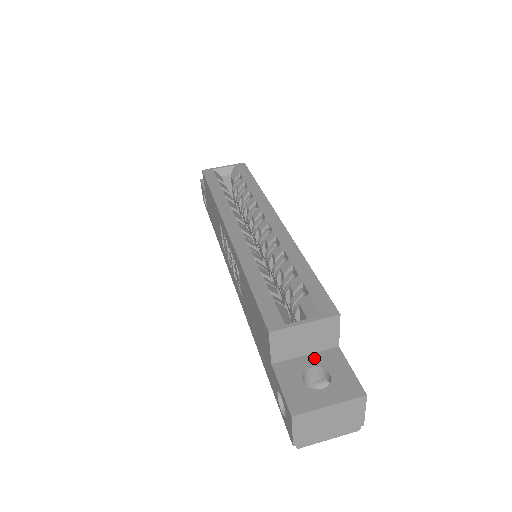
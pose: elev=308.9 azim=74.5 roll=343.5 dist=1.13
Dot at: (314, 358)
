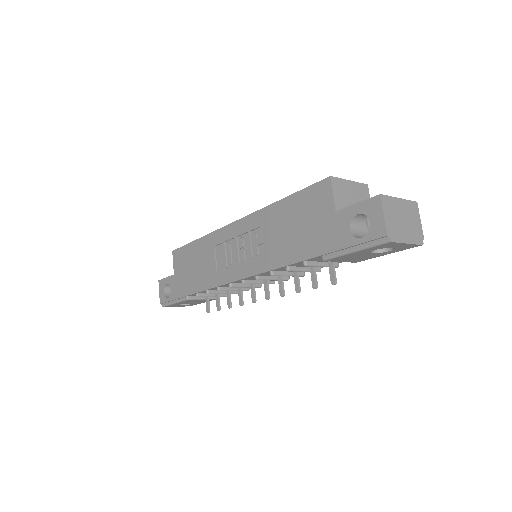
Dot at: occluded
